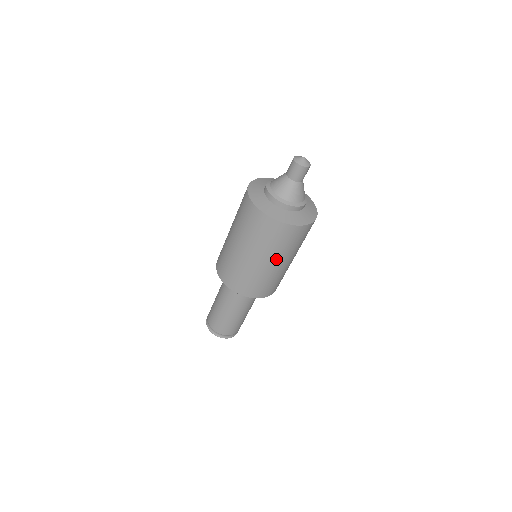
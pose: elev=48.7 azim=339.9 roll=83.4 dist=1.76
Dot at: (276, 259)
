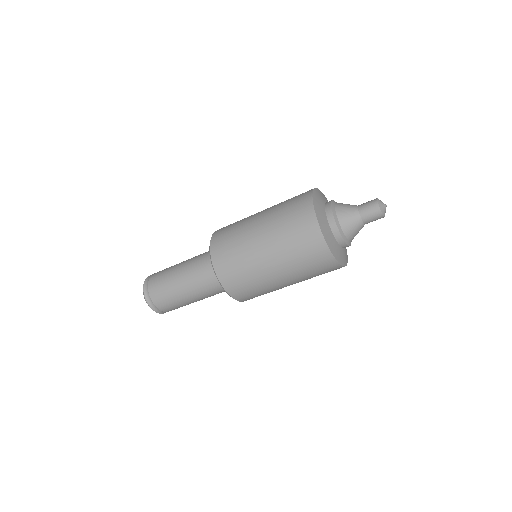
Dot at: (292, 280)
